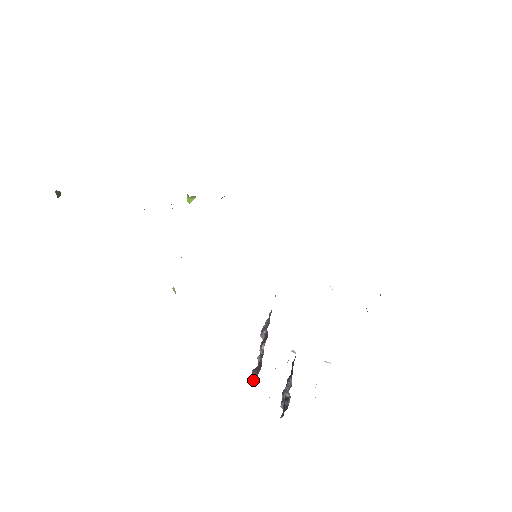
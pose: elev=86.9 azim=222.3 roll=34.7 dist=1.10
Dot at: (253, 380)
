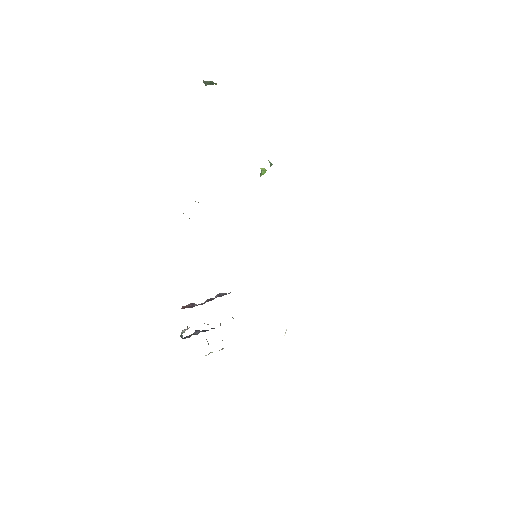
Dot at: (183, 307)
